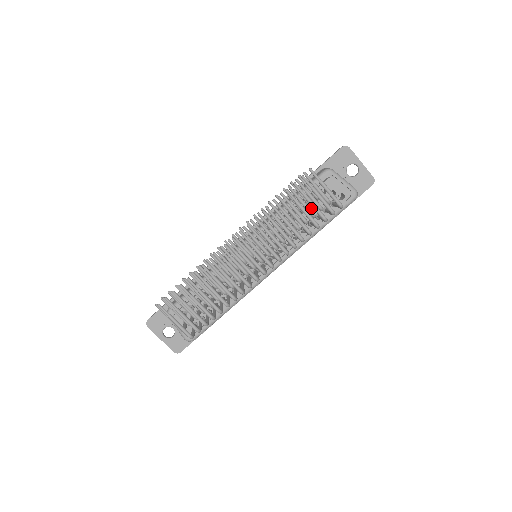
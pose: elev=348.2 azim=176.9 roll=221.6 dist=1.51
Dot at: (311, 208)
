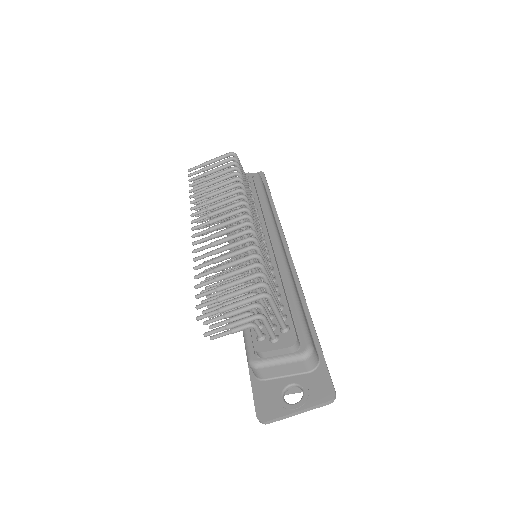
Dot at: occluded
